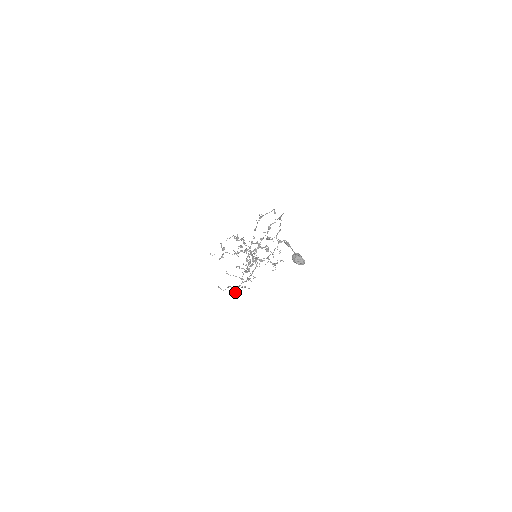
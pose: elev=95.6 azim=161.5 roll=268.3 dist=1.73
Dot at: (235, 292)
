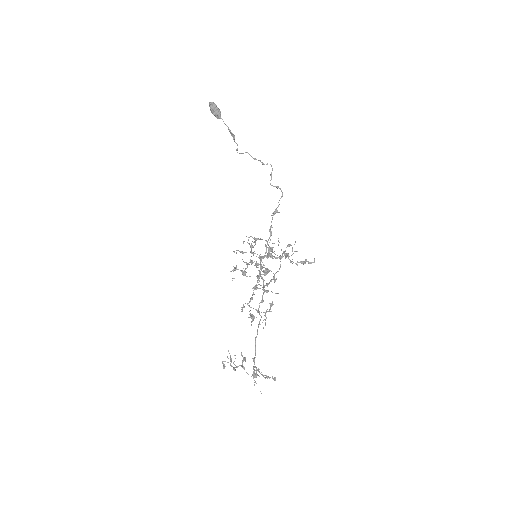
Dot at: (228, 358)
